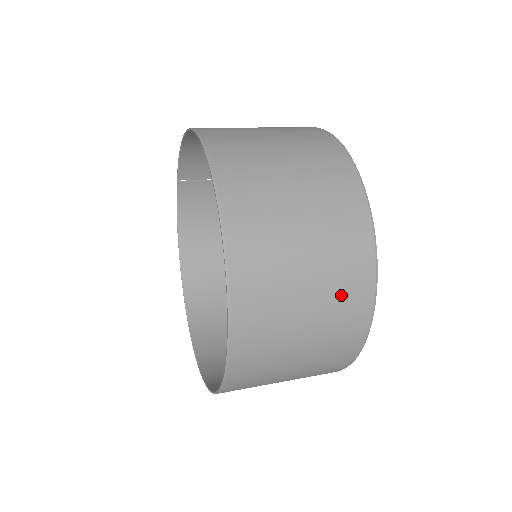
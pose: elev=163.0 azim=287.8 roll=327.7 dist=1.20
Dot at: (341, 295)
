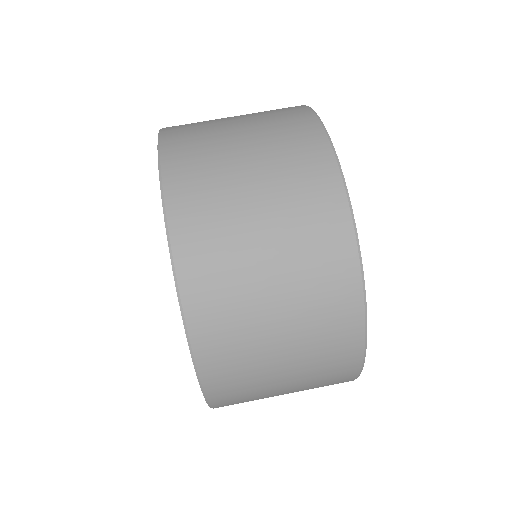
Dot at: (319, 301)
